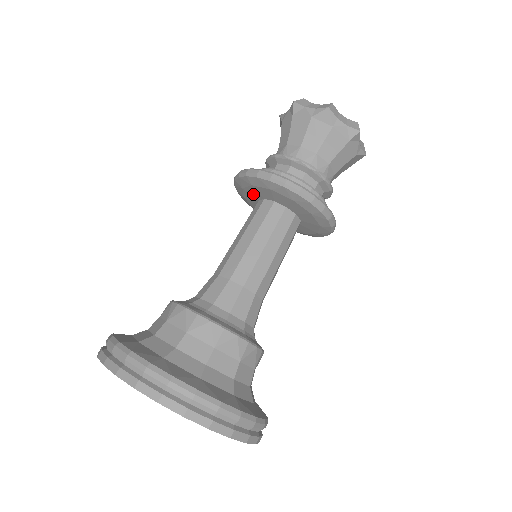
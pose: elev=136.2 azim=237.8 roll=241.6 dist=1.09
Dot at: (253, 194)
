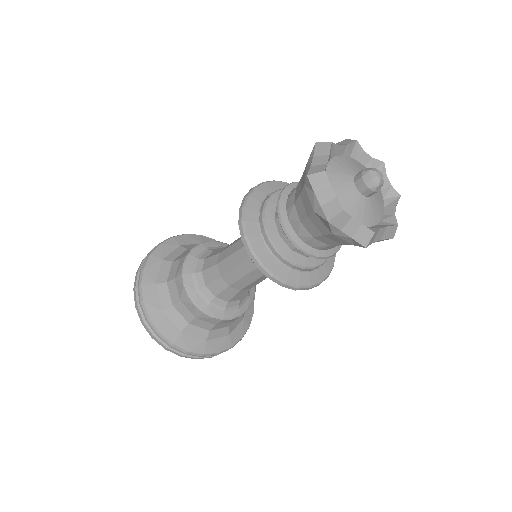
Dot at: occluded
